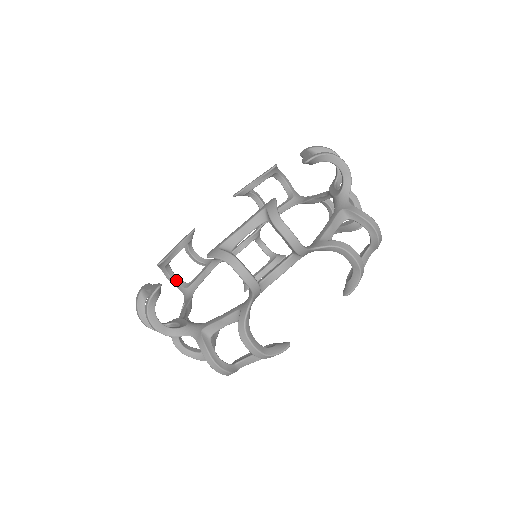
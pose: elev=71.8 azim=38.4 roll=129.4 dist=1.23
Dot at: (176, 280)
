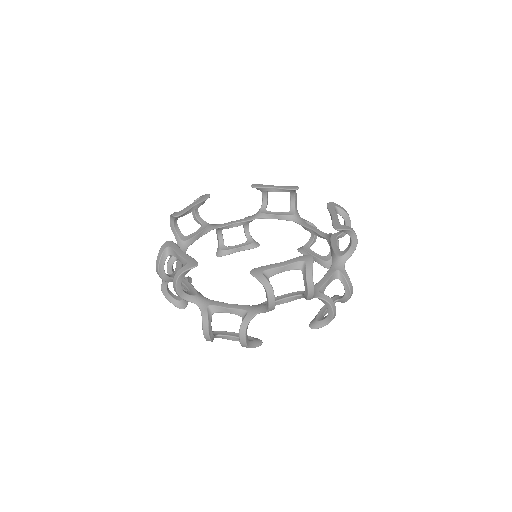
Dot at: (176, 229)
